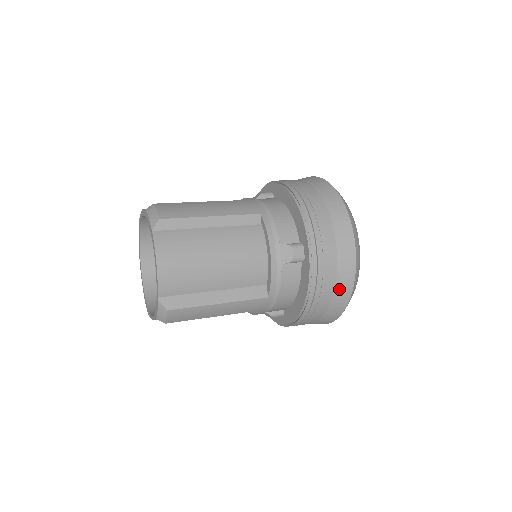
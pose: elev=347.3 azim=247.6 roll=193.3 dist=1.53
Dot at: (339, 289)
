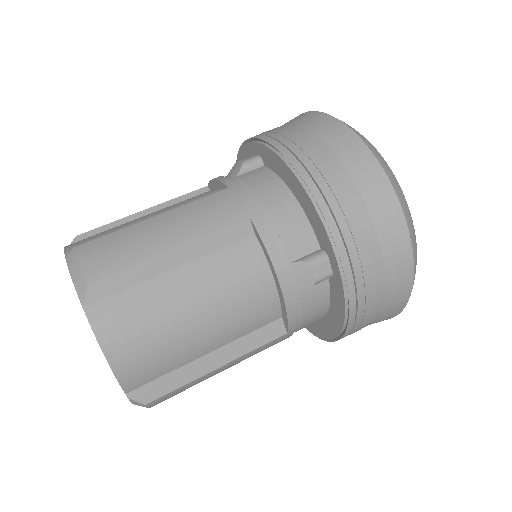
Dot at: (390, 300)
